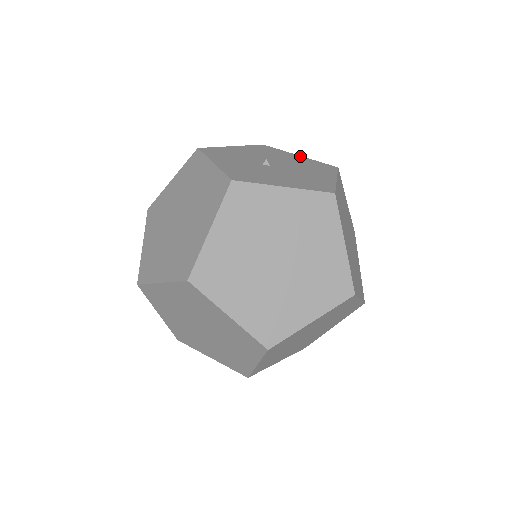
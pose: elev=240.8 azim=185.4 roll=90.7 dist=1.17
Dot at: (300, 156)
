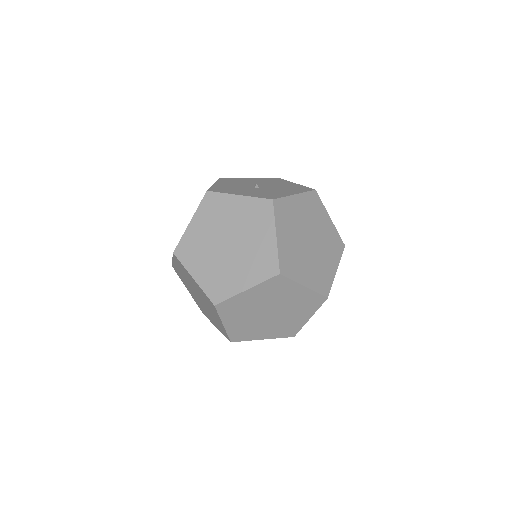
Dot at: (251, 178)
